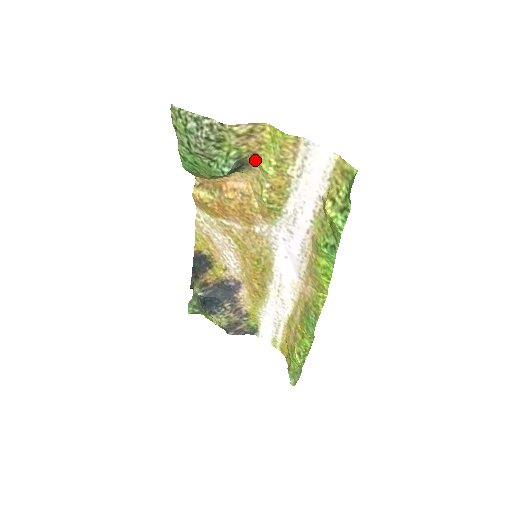
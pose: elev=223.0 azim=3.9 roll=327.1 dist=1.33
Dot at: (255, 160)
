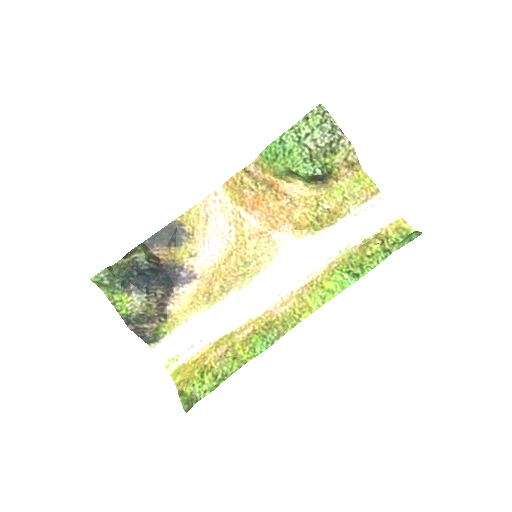
Dot at: (331, 184)
